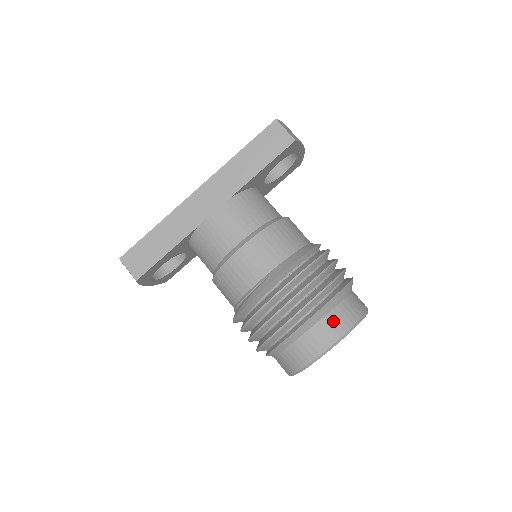
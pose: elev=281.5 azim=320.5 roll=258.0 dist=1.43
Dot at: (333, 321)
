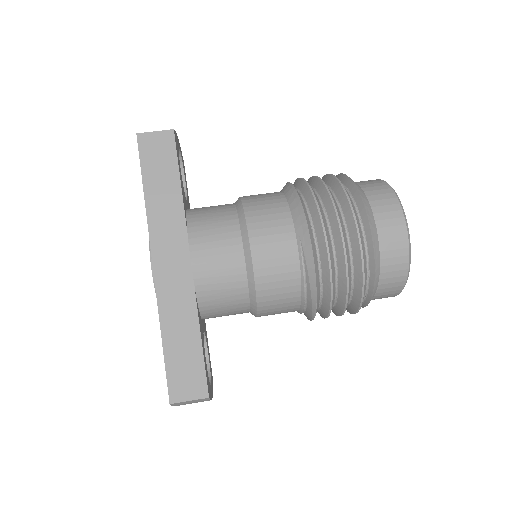
Dot at: (381, 207)
